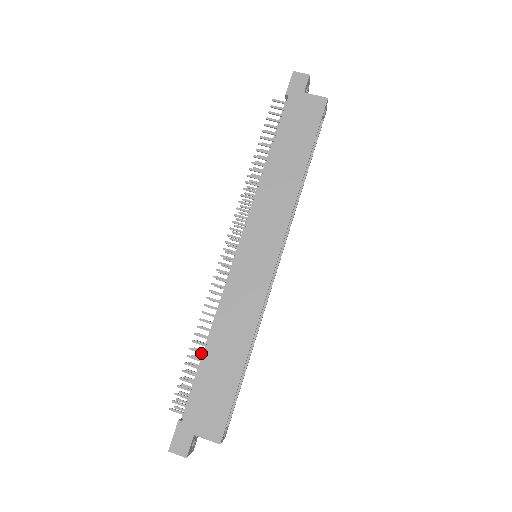
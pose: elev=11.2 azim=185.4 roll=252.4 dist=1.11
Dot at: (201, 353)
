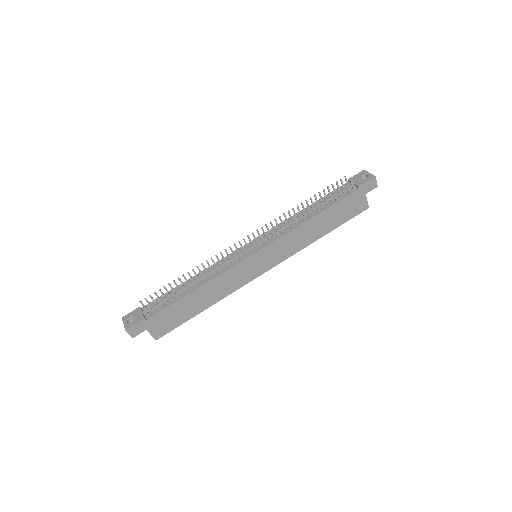
Dot at: (185, 290)
